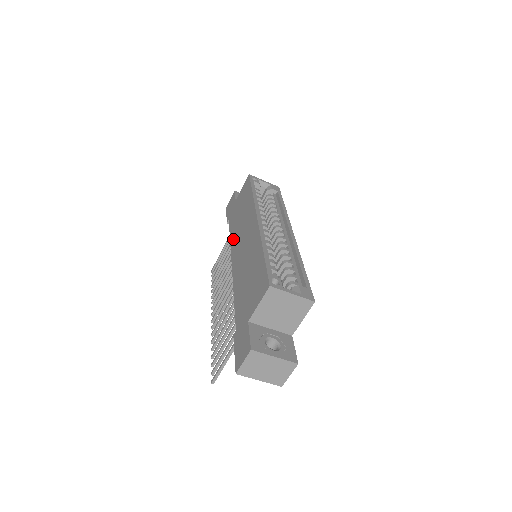
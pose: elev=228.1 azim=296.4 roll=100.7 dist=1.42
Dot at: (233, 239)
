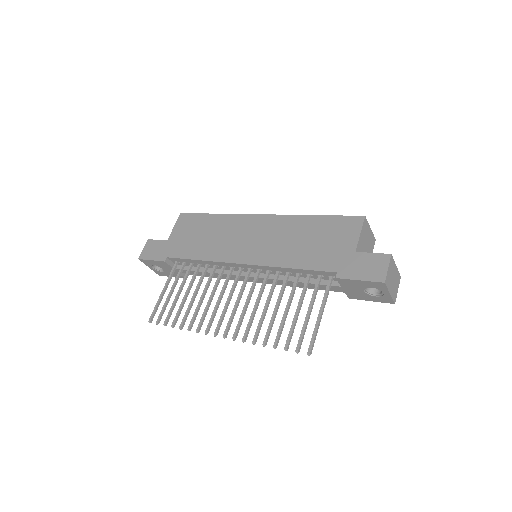
Dot at: (212, 254)
